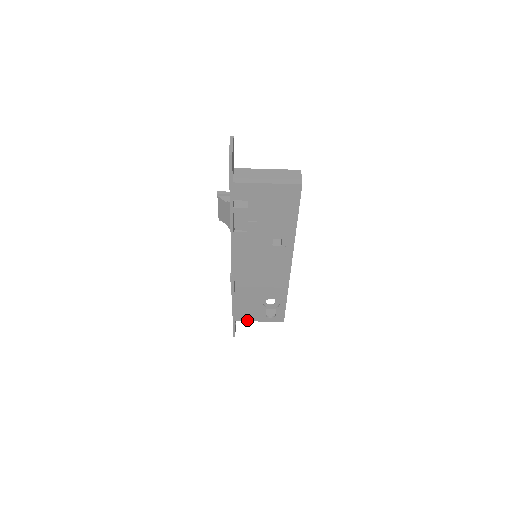
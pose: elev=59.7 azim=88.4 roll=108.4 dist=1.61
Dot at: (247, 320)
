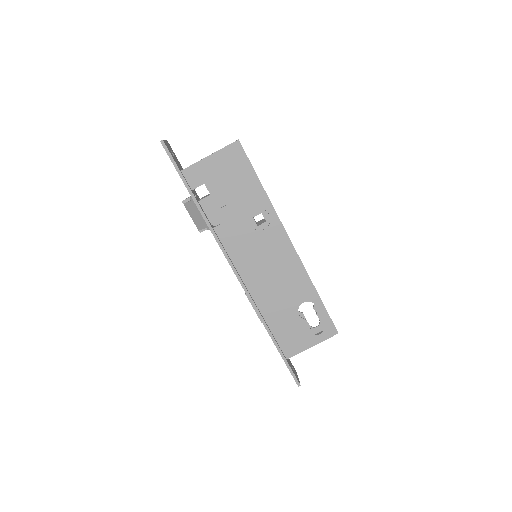
Dot at: (298, 351)
